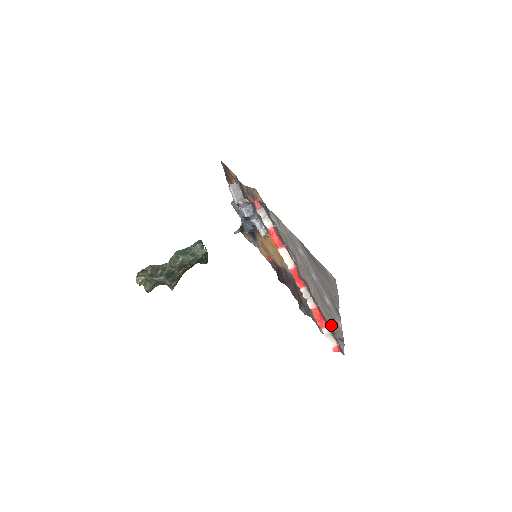
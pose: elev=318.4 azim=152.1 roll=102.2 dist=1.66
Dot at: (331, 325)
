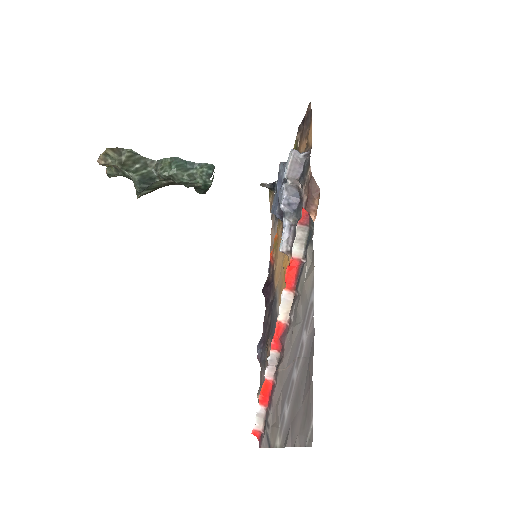
Dot at: (271, 415)
